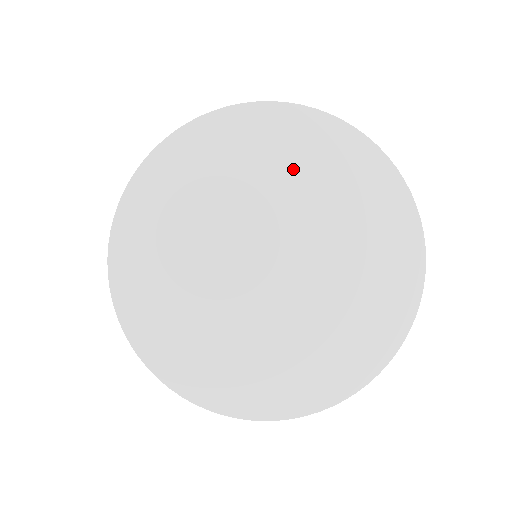
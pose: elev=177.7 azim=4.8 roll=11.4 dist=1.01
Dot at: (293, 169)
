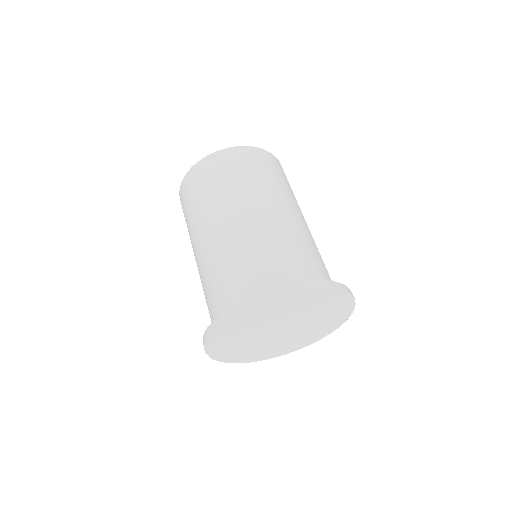
Dot at: (254, 322)
